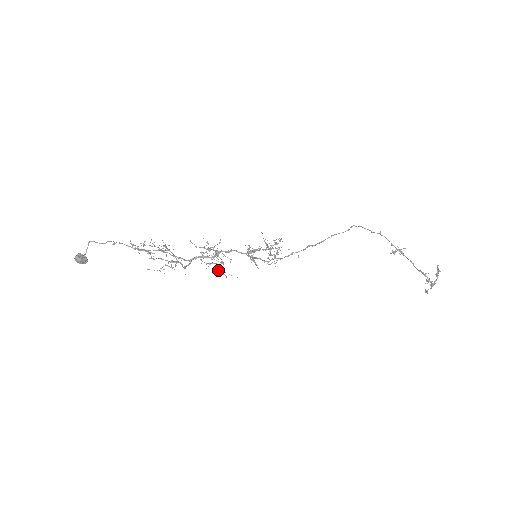
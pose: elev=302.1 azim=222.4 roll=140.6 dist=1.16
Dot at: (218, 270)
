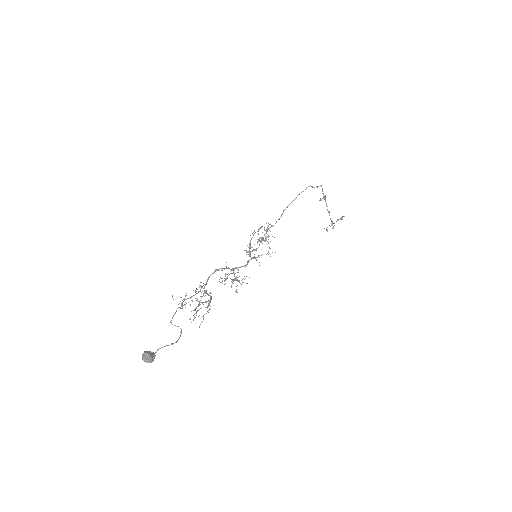
Dot at: occluded
